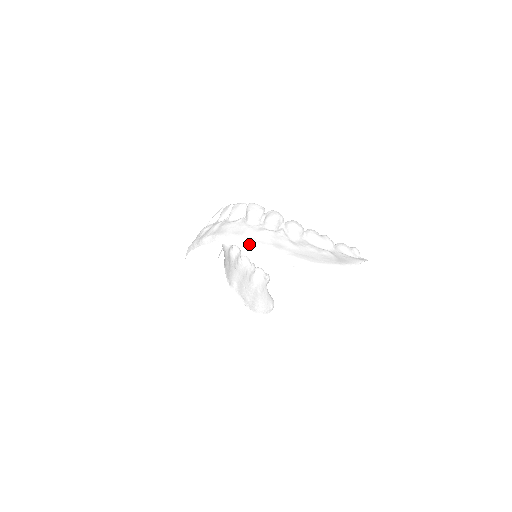
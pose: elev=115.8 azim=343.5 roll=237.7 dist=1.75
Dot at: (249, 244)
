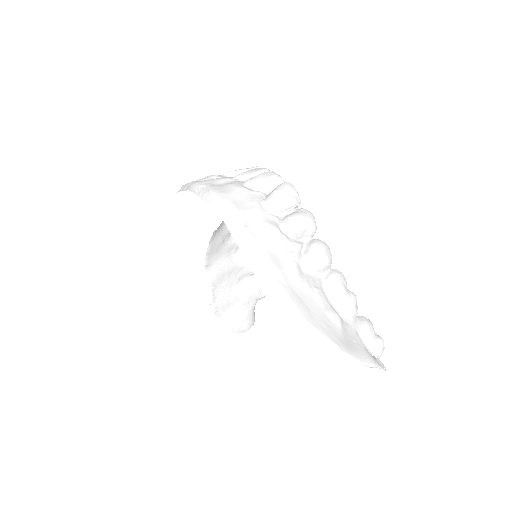
Dot at: (238, 229)
